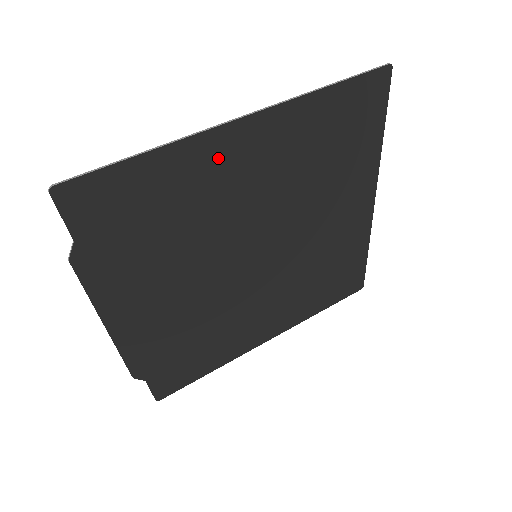
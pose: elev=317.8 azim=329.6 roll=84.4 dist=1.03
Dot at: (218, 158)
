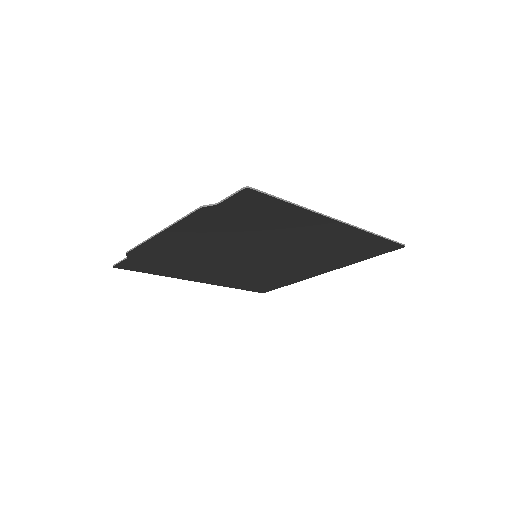
Dot at: (310, 224)
